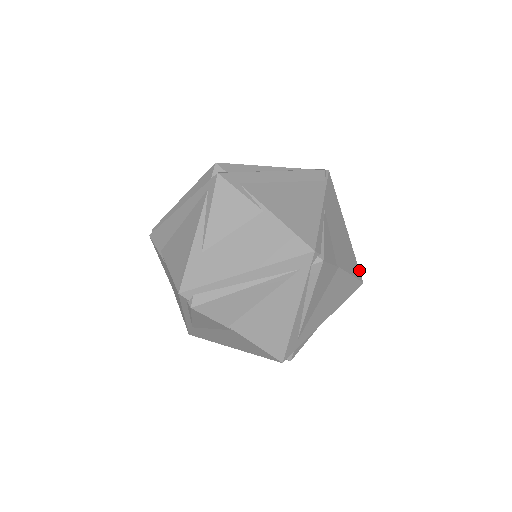
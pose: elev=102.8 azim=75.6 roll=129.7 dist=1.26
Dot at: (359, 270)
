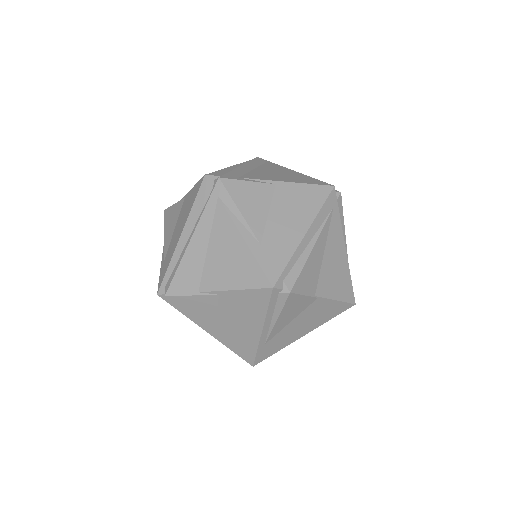
Dot at: occluded
